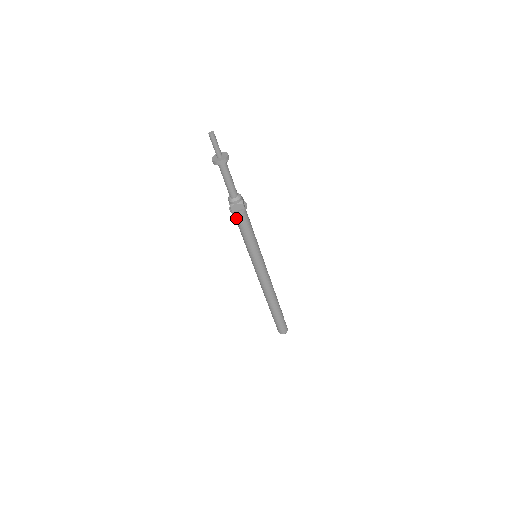
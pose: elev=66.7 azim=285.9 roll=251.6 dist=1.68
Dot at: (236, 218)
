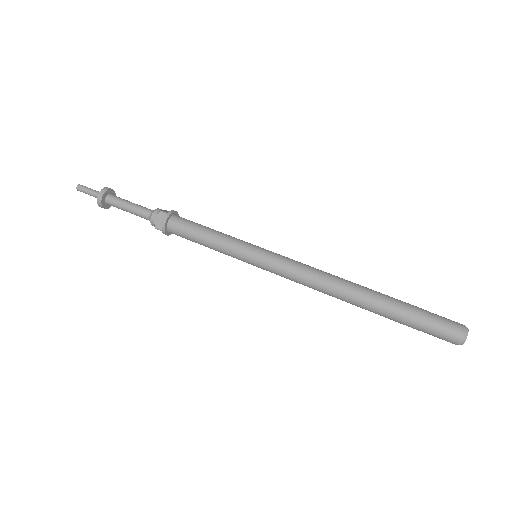
Dot at: (176, 234)
